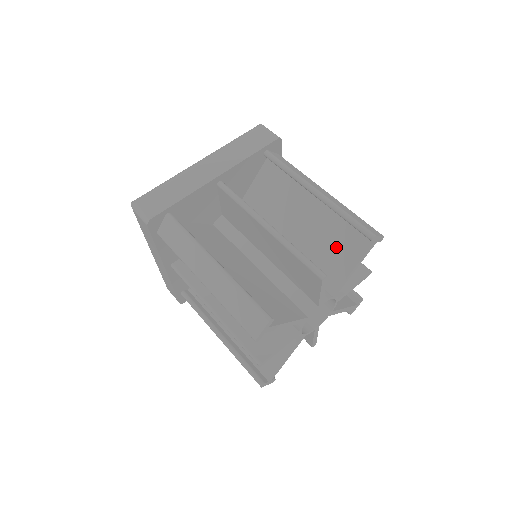
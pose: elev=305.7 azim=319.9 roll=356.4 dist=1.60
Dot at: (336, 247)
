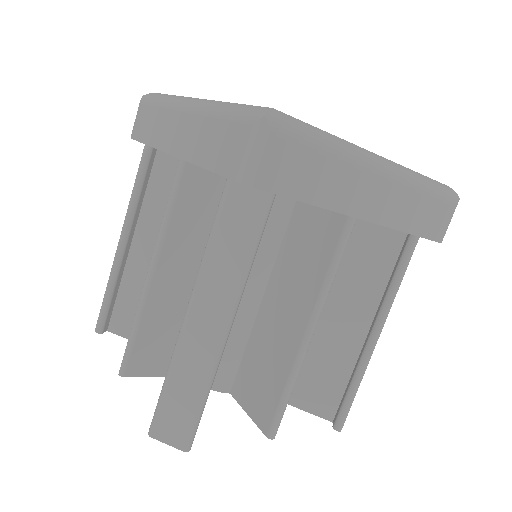
Dot at: occluded
